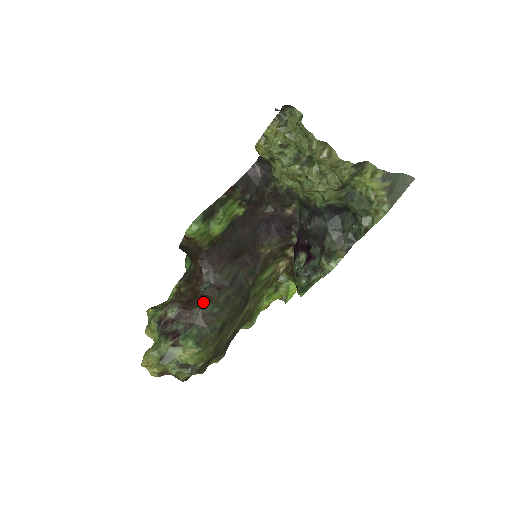
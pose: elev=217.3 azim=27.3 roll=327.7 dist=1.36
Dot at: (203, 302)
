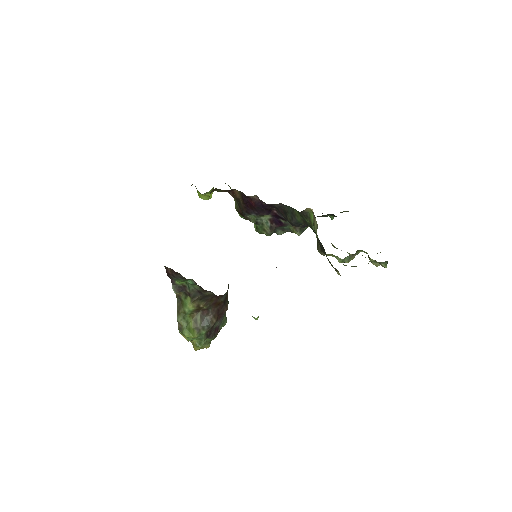
Dot at: (226, 304)
